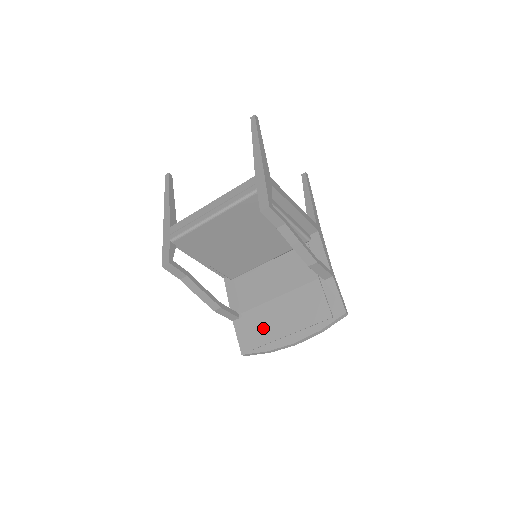
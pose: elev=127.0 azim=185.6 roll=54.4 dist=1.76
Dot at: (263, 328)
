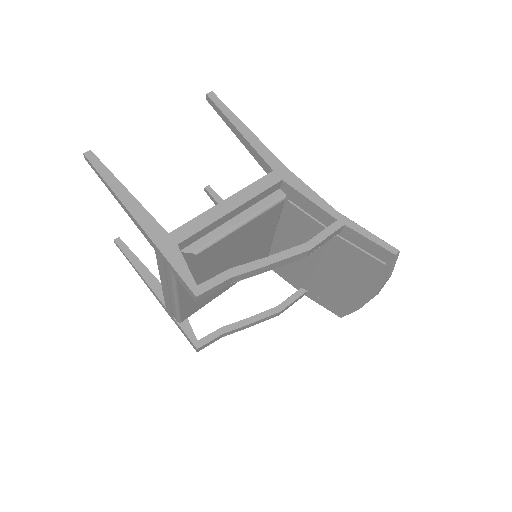
Dot at: (334, 294)
